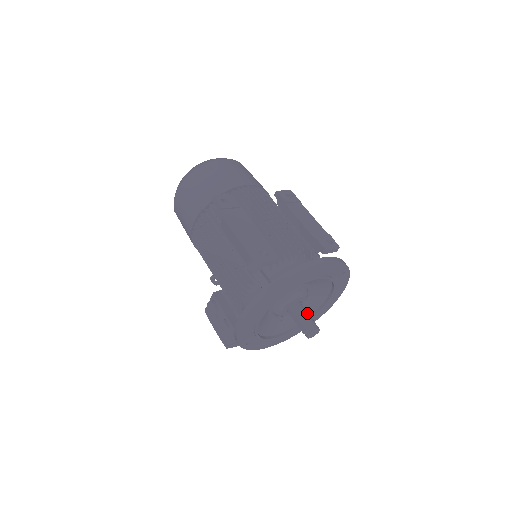
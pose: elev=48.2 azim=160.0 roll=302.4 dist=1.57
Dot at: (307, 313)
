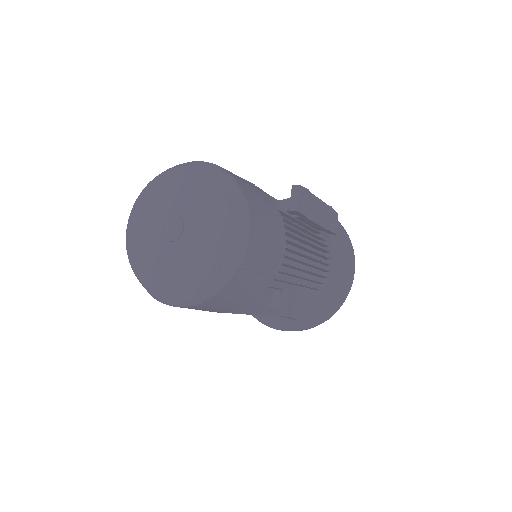
Dot at: occluded
